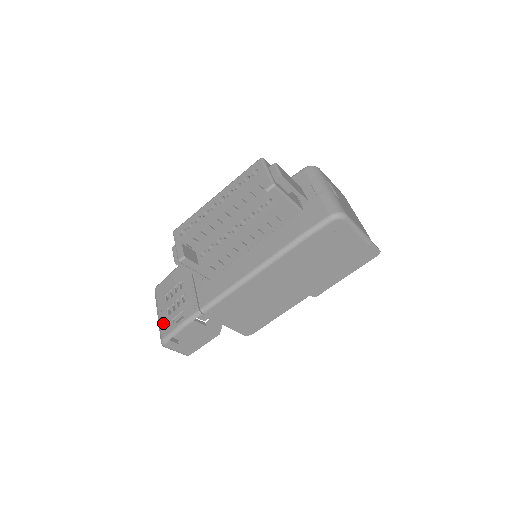
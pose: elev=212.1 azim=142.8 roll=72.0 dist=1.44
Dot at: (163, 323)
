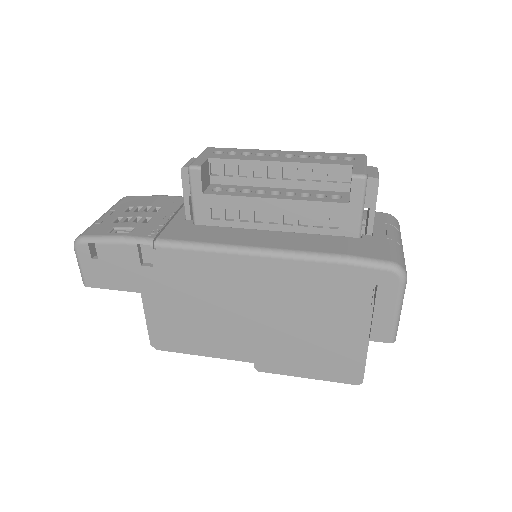
Dot at: (100, 224)
